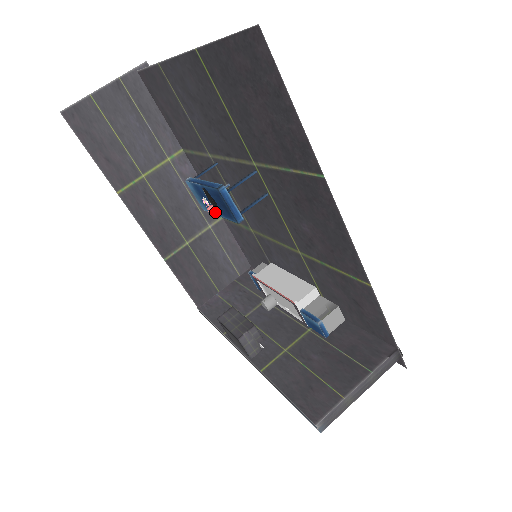
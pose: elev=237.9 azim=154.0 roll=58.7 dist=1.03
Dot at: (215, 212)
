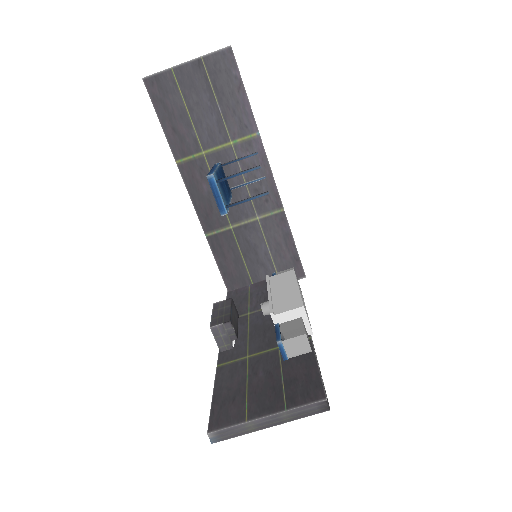
Dot at: occluded
